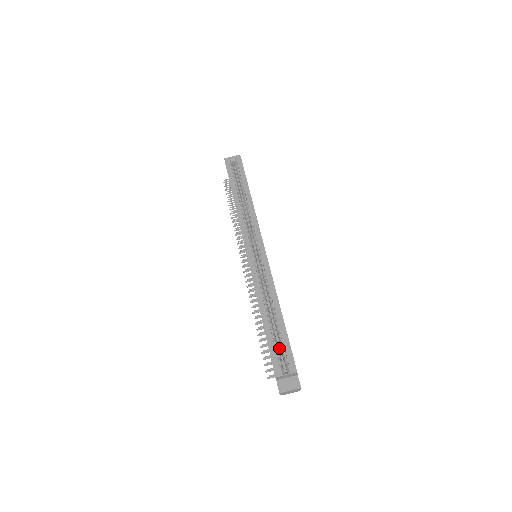
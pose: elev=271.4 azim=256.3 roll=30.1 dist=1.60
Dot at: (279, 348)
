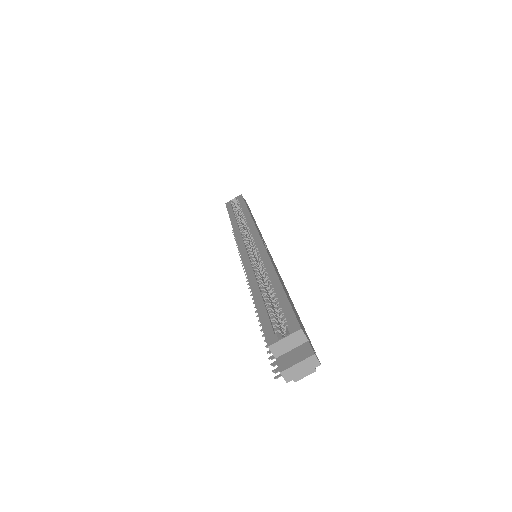
Dot at: occluded
